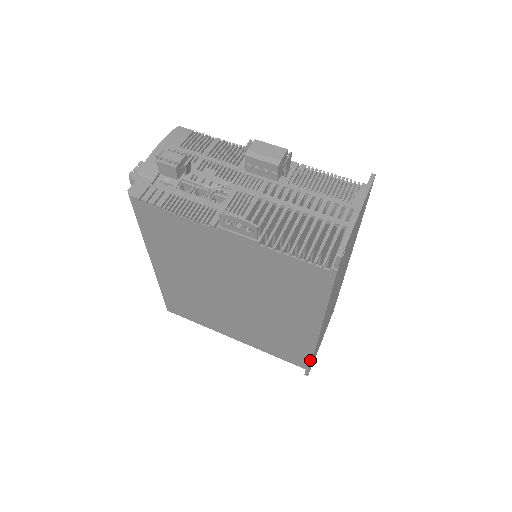
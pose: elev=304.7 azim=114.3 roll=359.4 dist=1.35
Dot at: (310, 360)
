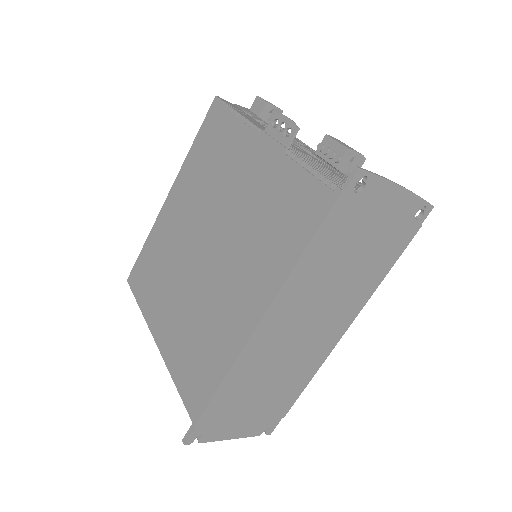
Dot at: (210, 396)
